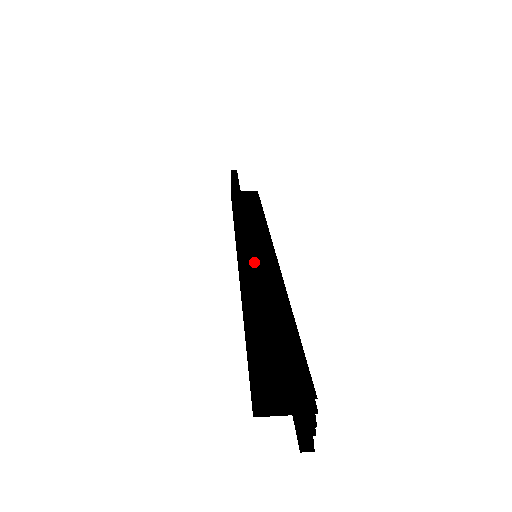
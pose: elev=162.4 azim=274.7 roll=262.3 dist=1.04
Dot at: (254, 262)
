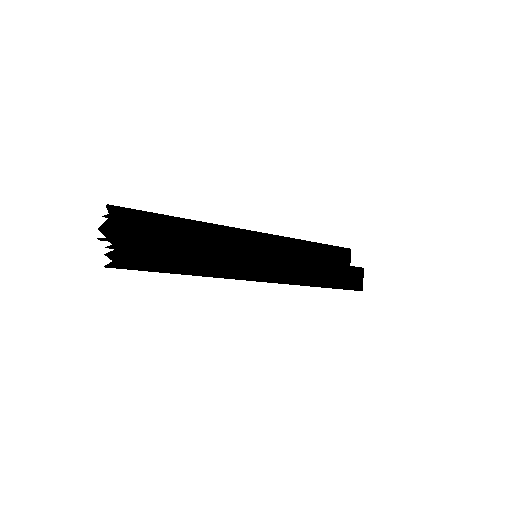
Dot at: occluded
